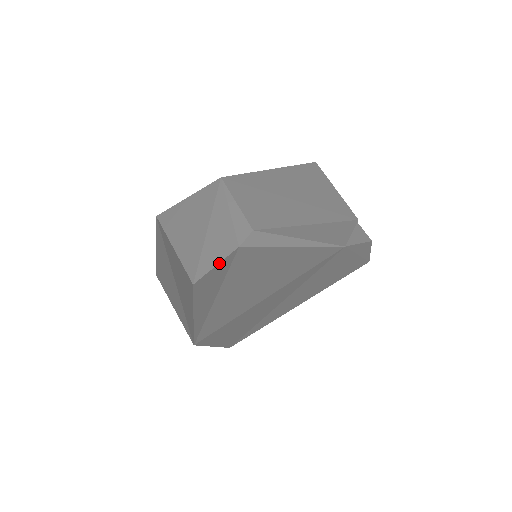
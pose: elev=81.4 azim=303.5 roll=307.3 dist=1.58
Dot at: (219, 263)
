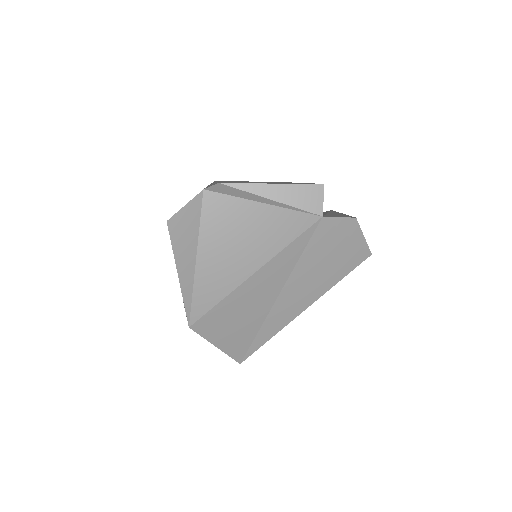
Dot at: (188, 203)
